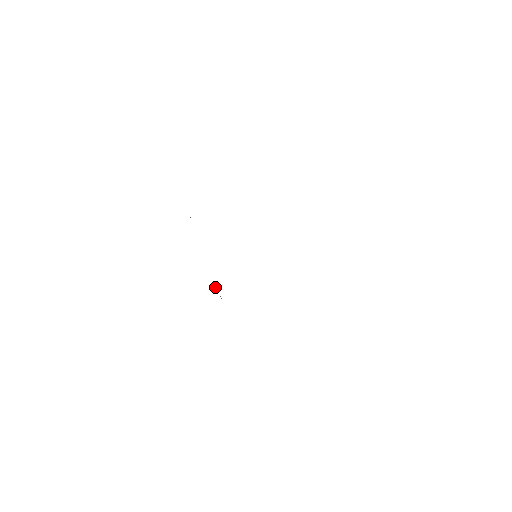
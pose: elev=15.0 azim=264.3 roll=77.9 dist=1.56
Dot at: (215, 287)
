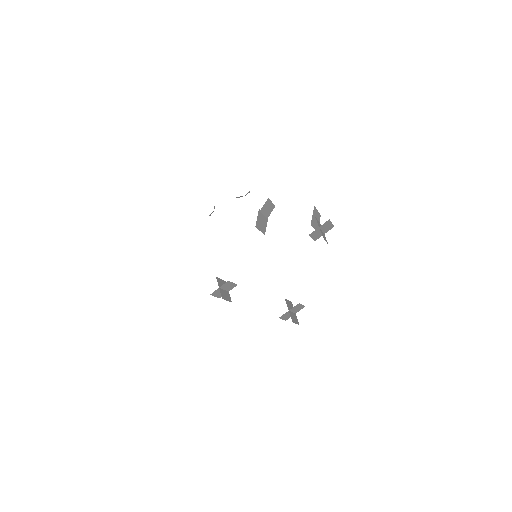
Dot at: (220, 286)
